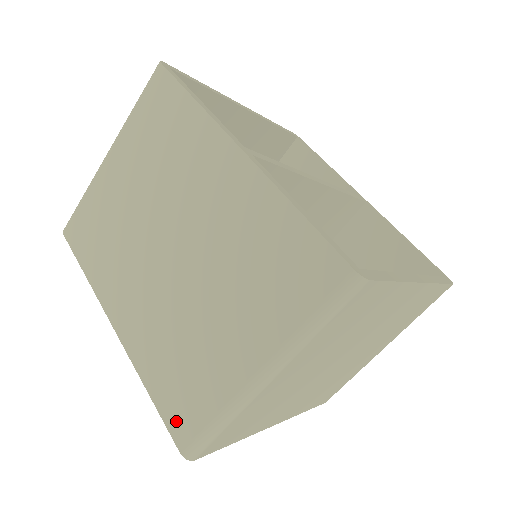
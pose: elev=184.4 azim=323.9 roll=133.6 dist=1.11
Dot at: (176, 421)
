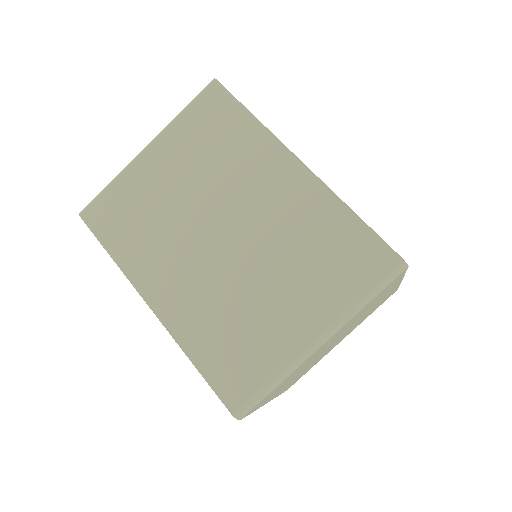
Dot at: (227, 386)
